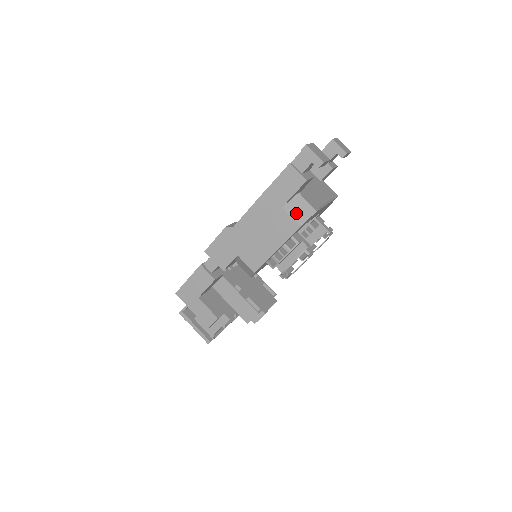
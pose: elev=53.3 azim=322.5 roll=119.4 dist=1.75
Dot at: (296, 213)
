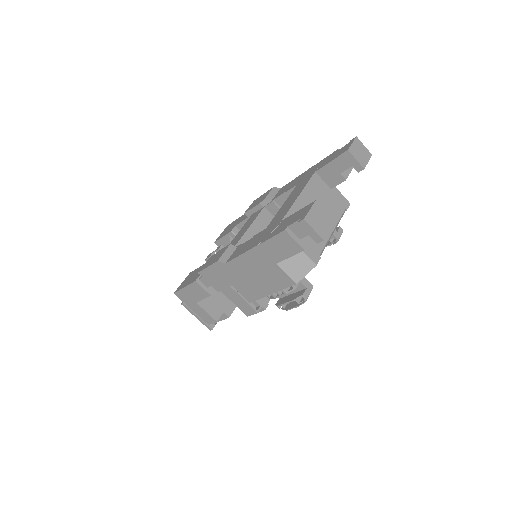
Dot at: (292, 269)
